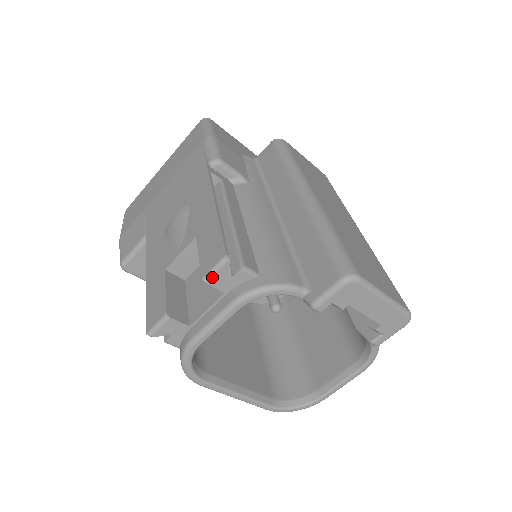
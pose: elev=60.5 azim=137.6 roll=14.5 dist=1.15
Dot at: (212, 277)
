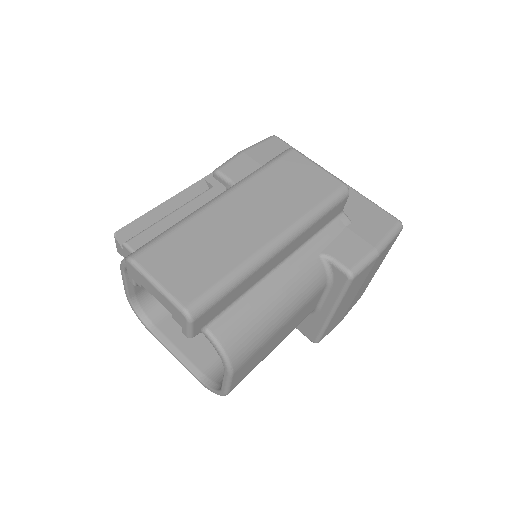
Dot at: (117, 248)
